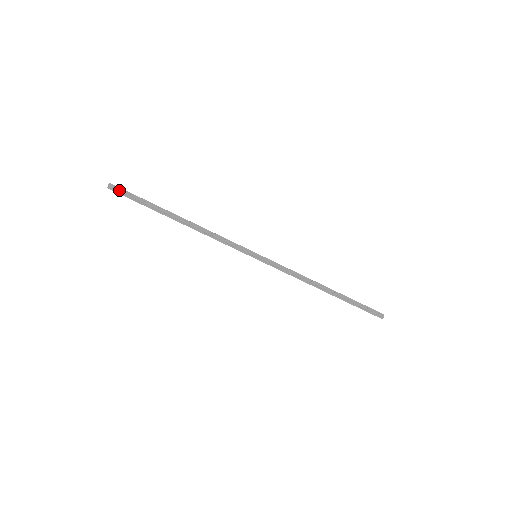
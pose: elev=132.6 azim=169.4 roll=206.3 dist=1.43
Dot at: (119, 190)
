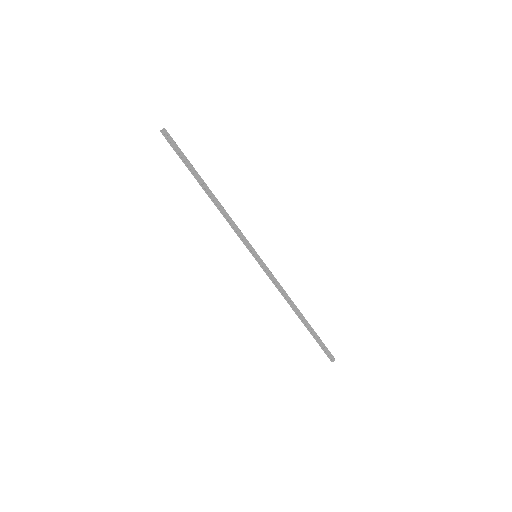
Dot at: (169, 138)
